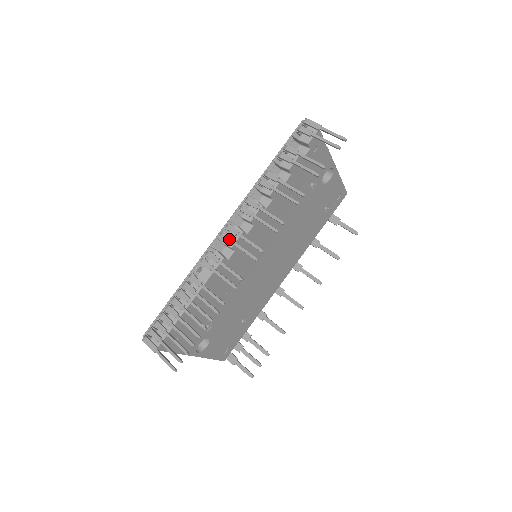
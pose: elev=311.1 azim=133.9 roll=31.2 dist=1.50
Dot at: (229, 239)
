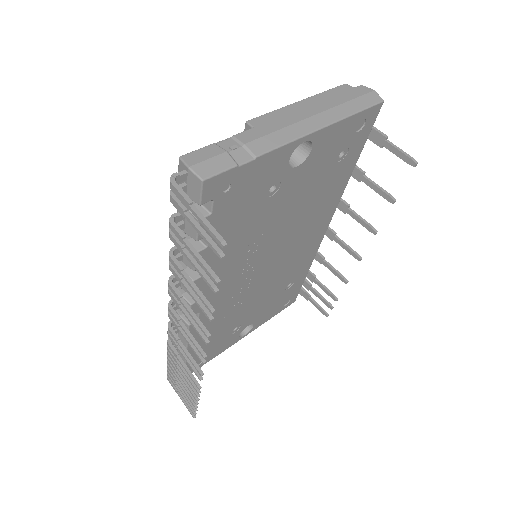
Dot at: (175, 325)
